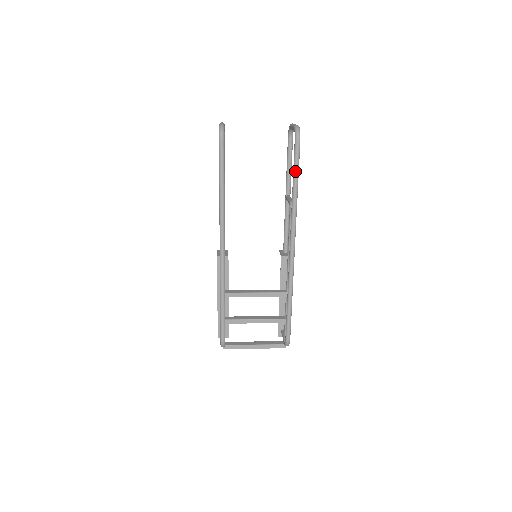
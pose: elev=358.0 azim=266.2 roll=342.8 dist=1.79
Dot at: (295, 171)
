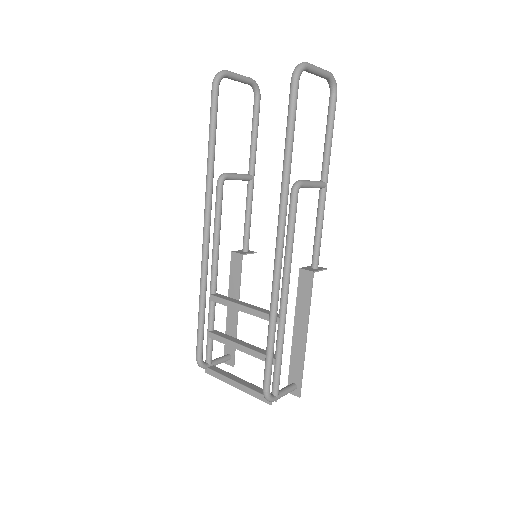
Dot at: (287, 127)
